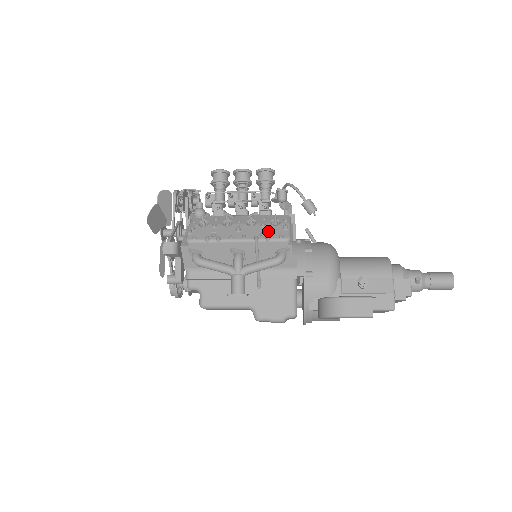
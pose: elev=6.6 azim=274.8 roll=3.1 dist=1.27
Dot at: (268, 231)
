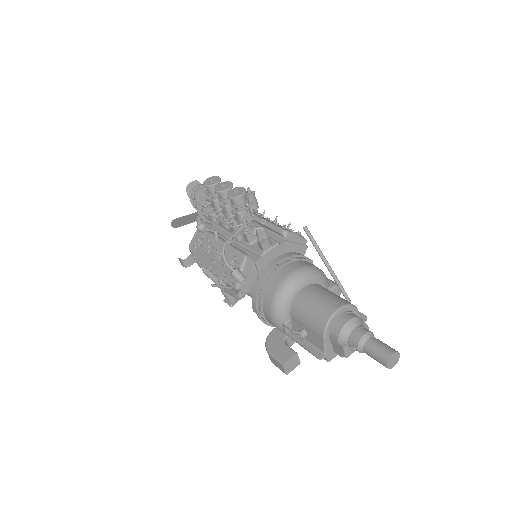
Dot at: (227, 274)
